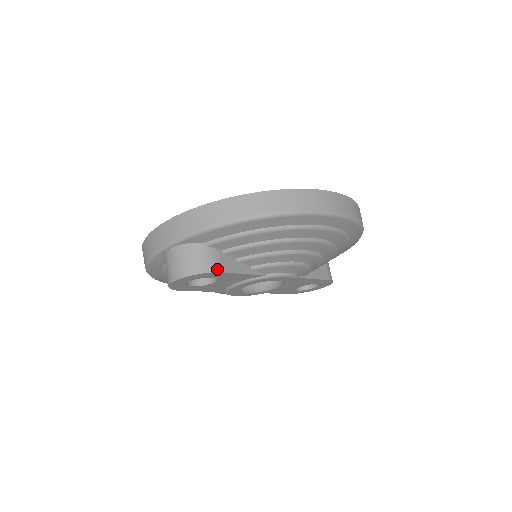
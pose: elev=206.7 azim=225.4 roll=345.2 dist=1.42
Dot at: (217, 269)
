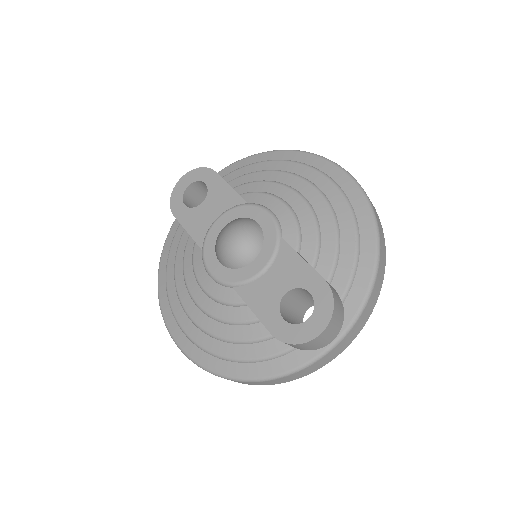
Dot at: (214, 171)
